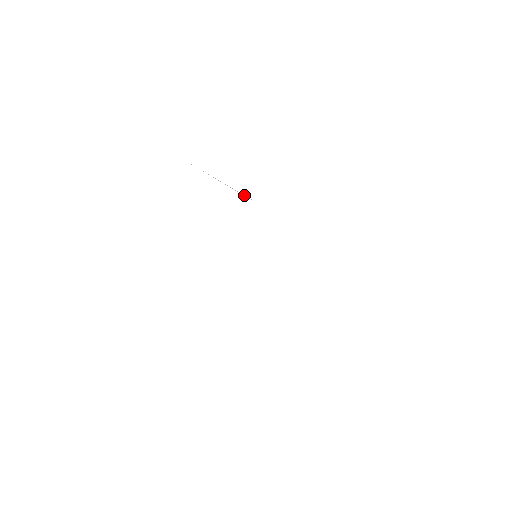
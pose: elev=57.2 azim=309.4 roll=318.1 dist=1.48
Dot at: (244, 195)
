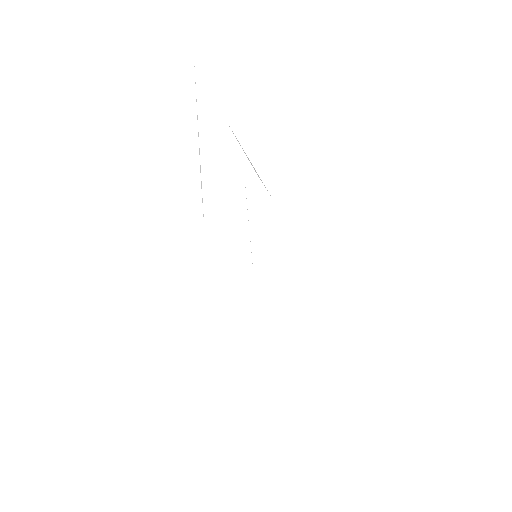
Dot at: (259, 177)
